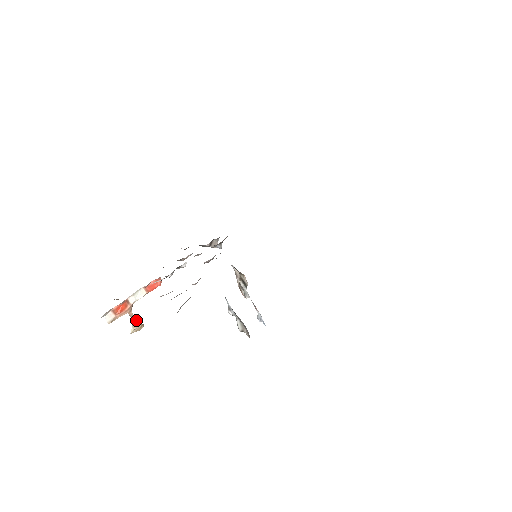
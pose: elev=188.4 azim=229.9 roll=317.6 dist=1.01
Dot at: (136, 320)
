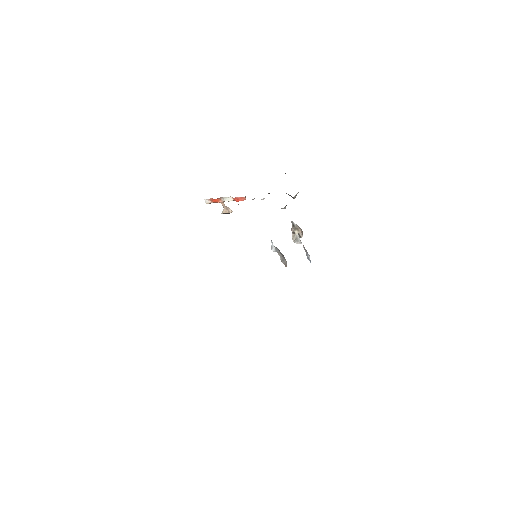
Dot at: (226, 209)
